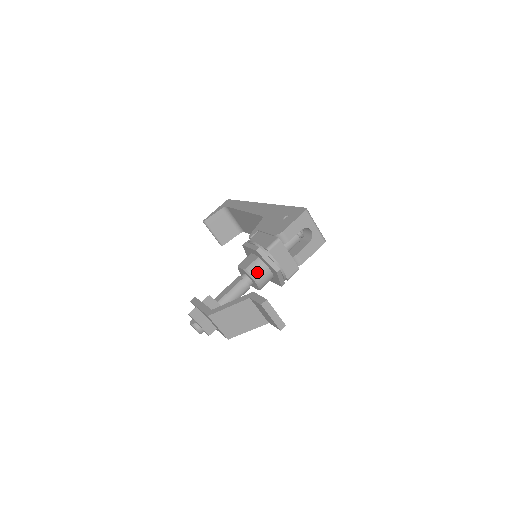
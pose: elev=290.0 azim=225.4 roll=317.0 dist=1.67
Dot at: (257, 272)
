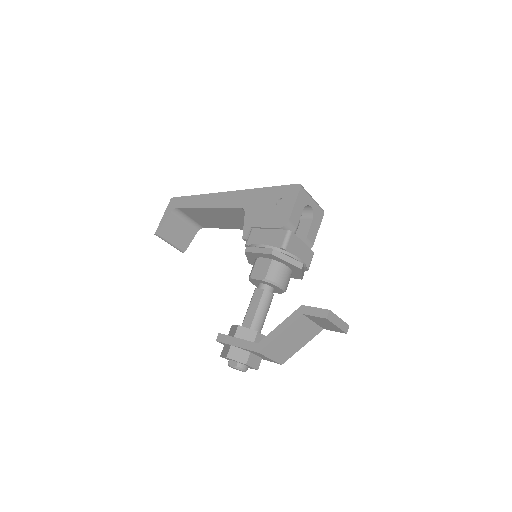
Dot at: (279, 277)
